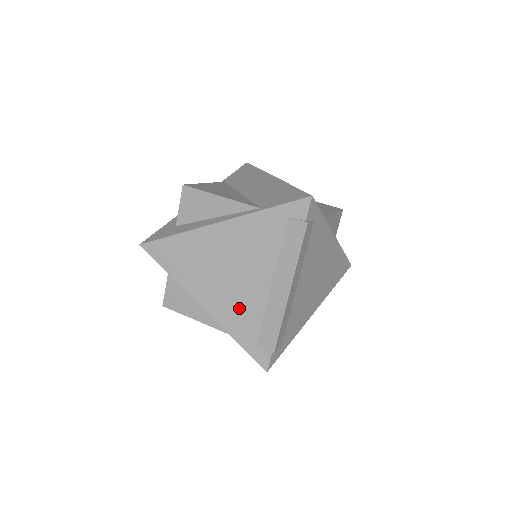
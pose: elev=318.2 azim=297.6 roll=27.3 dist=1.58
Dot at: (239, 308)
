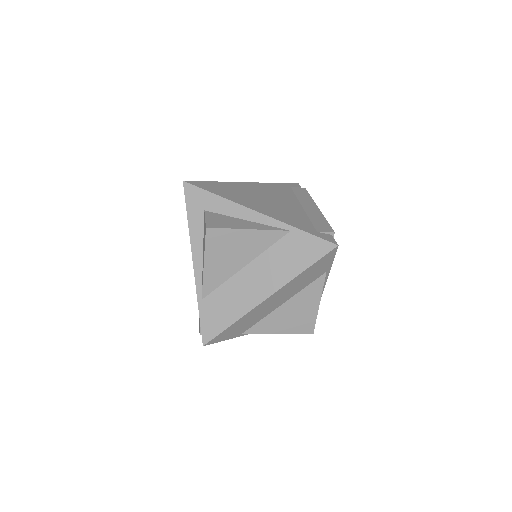
Dot at: (287, 214)
